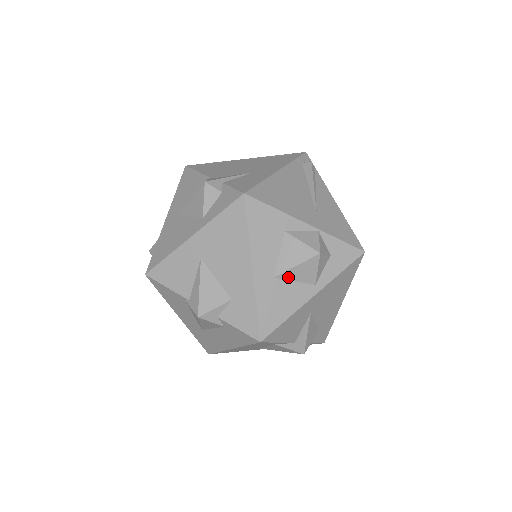
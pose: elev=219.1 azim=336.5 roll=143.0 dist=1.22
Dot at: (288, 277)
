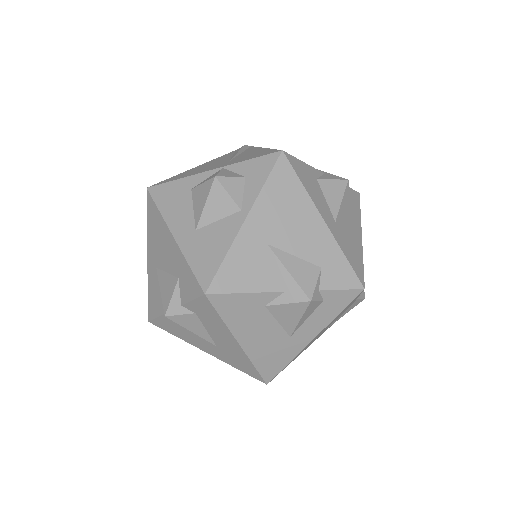
Dot at: (208, 221)
